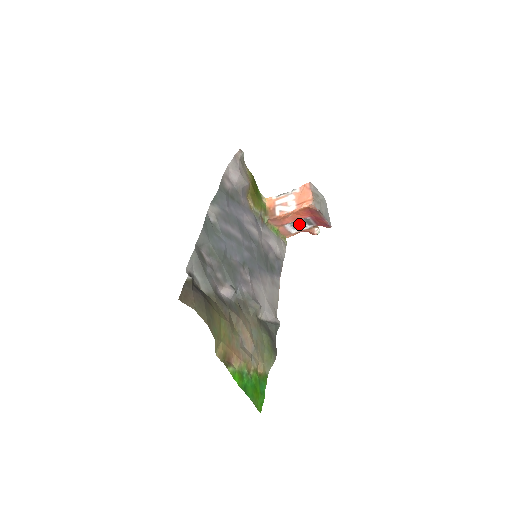
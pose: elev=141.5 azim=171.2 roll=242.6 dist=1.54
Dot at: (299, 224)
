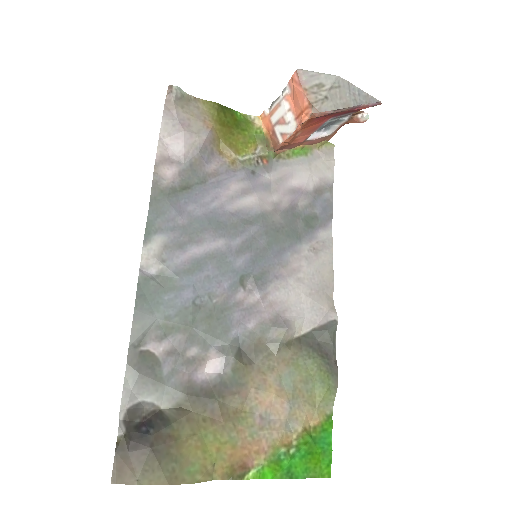
Dot at: (328, 124)
